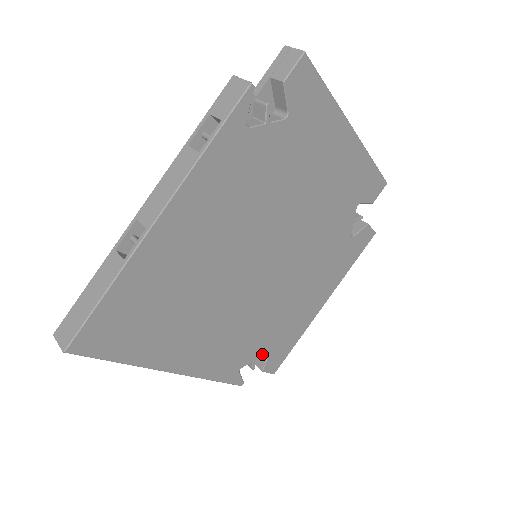
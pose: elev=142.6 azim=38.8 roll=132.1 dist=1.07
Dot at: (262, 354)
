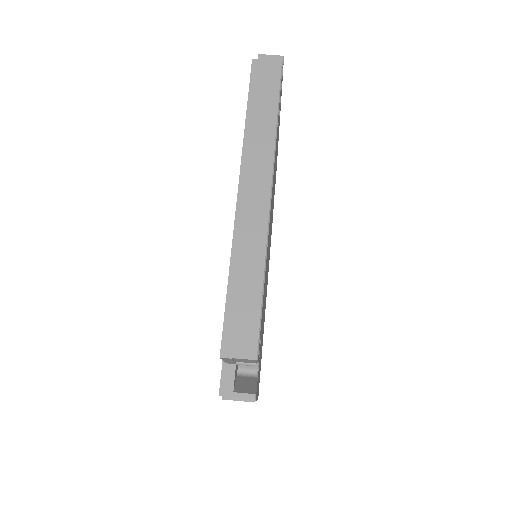
Dot at: occluded
